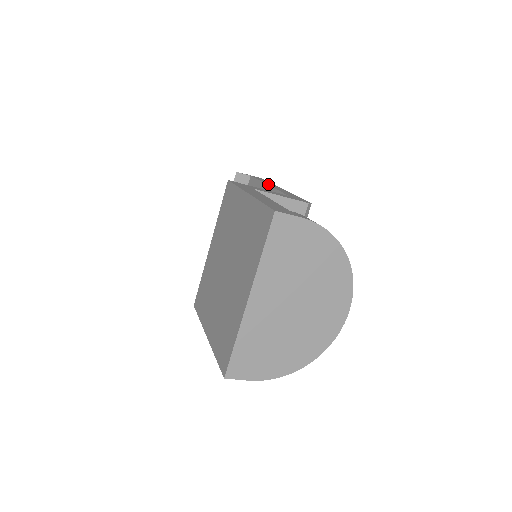
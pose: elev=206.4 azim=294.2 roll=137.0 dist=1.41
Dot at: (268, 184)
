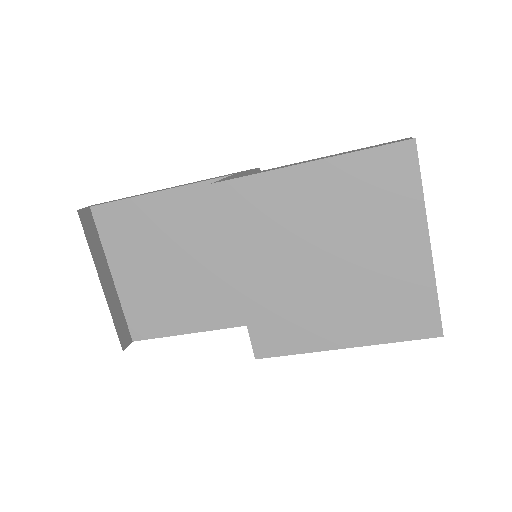
Dot at: (153, 192)
